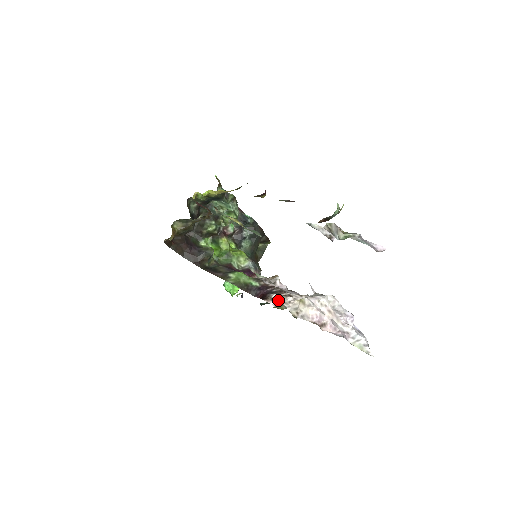
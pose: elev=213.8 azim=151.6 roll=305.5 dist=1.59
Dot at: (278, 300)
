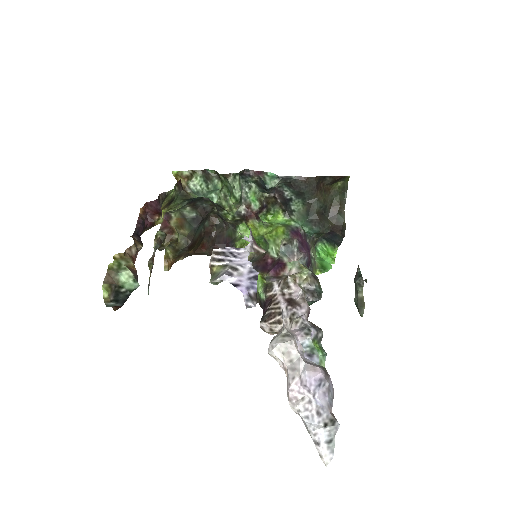
Dot at: (266, 330)
